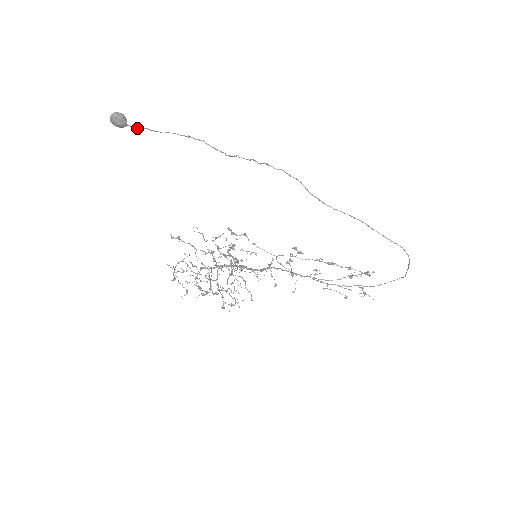
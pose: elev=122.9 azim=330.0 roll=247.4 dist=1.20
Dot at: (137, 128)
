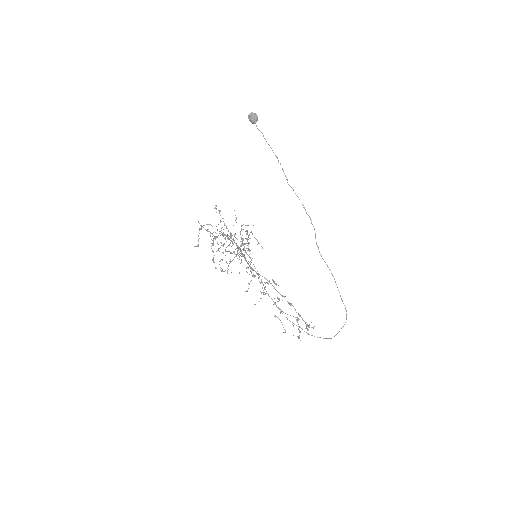
Dot at: occluded
